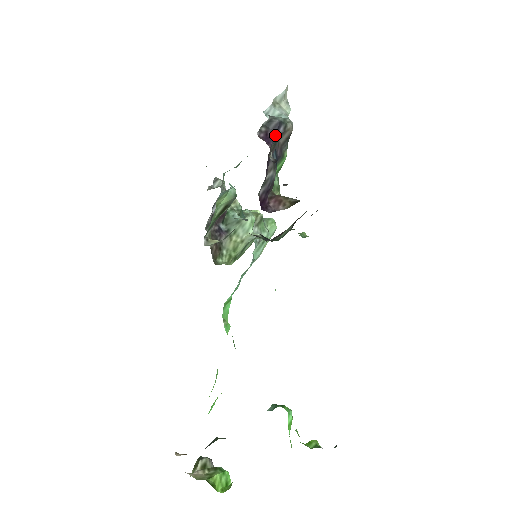
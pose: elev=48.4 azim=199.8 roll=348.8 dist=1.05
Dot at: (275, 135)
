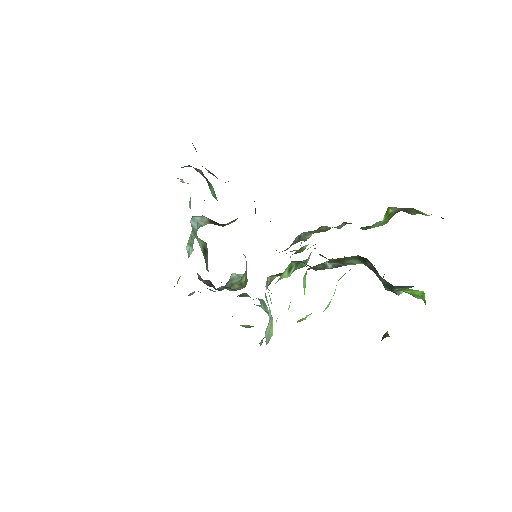
Dot at: occluded
